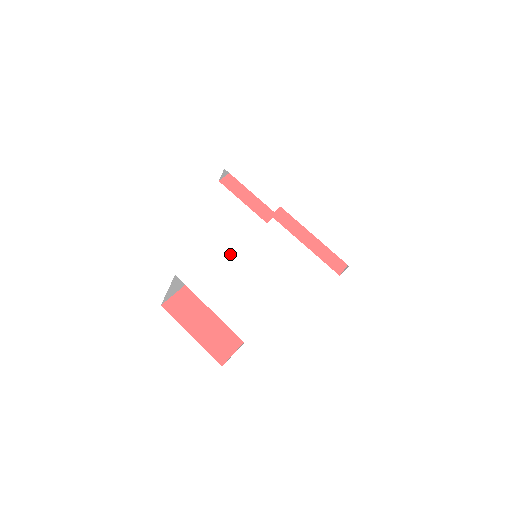
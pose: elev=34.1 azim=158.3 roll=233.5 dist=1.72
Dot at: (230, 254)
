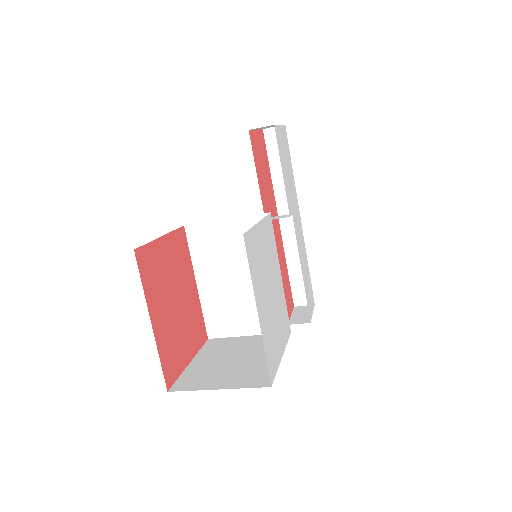
Dot at: (271, 243)
